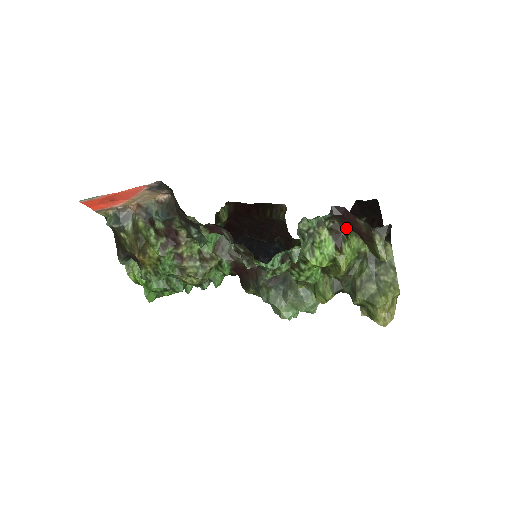
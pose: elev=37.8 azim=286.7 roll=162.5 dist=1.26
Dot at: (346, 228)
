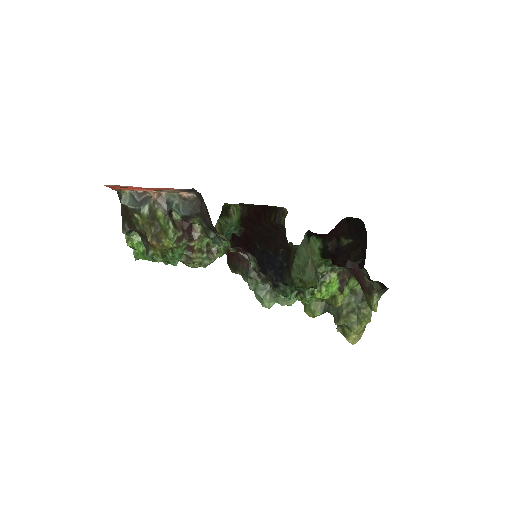
Dot at: (351, 276)
